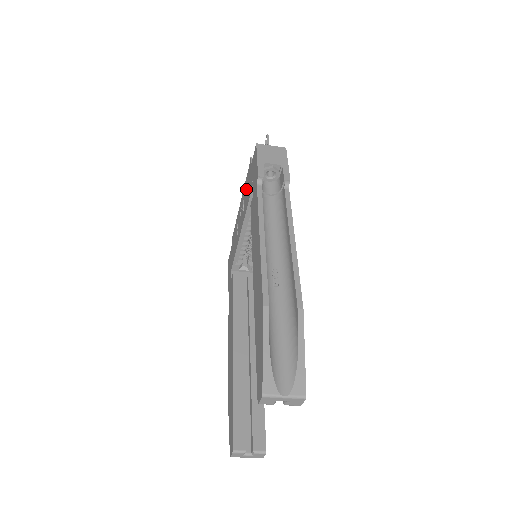
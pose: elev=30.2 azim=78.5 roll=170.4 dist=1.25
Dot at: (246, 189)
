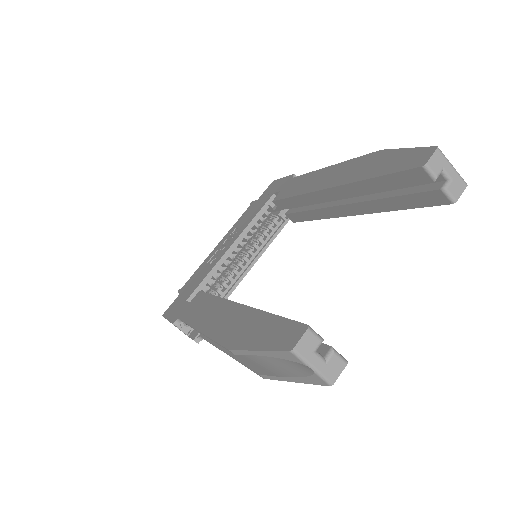
Dot at: (245, 217)
